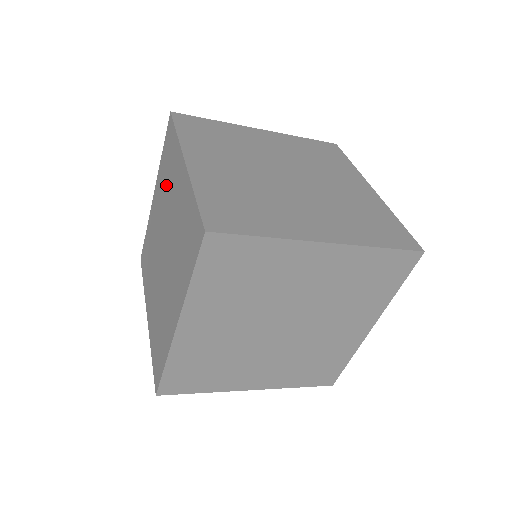
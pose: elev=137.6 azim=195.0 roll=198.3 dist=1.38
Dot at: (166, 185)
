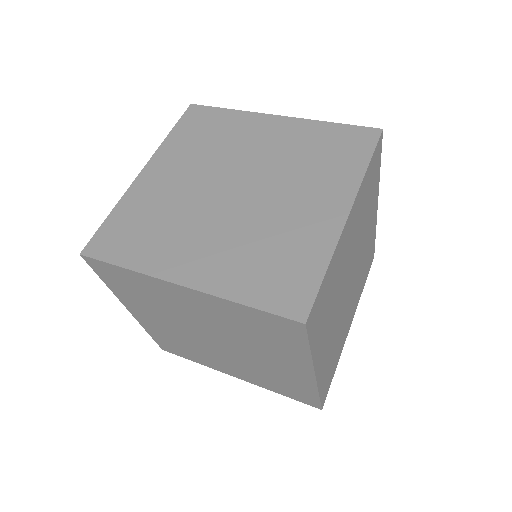
Dot at: (212, 146)
